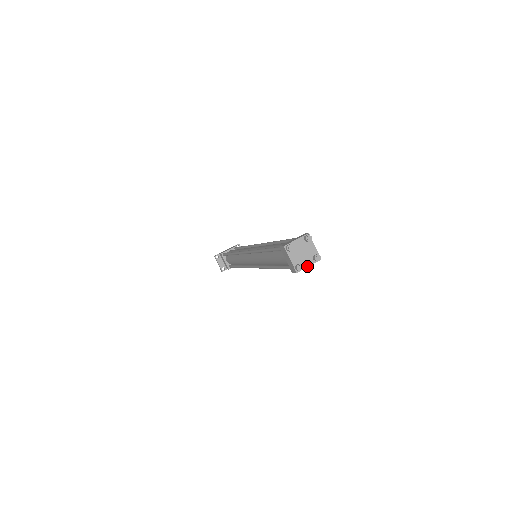
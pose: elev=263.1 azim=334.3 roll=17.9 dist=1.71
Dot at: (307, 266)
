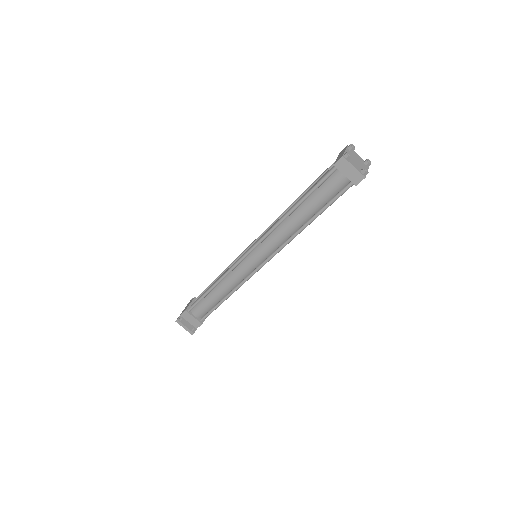
Dot at: occluded
